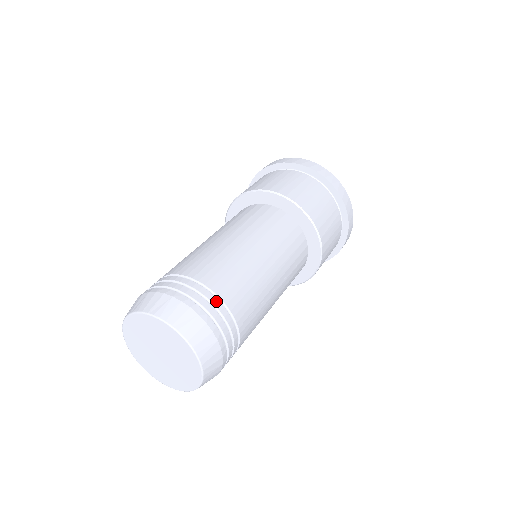
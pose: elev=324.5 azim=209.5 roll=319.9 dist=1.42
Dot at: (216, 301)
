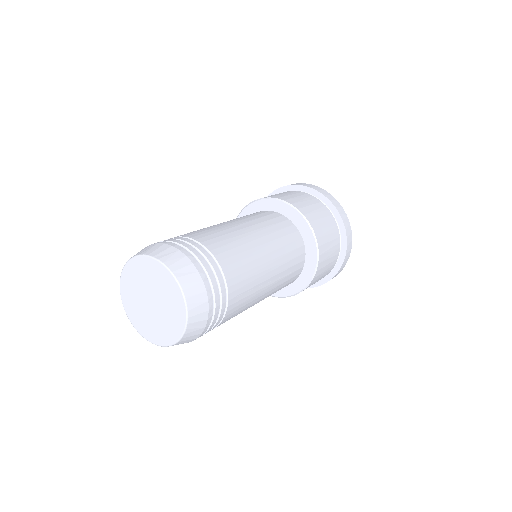
Dot at: (216, 267)
